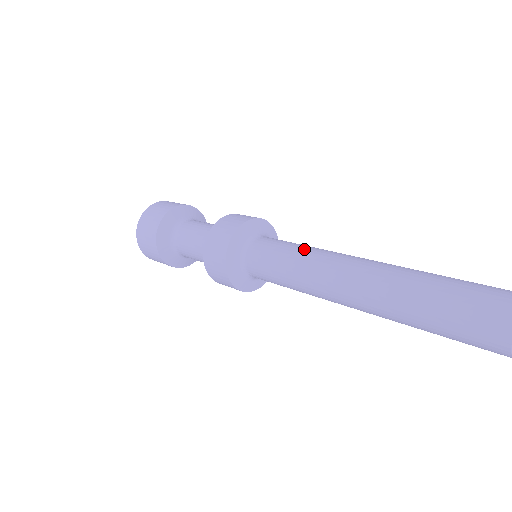
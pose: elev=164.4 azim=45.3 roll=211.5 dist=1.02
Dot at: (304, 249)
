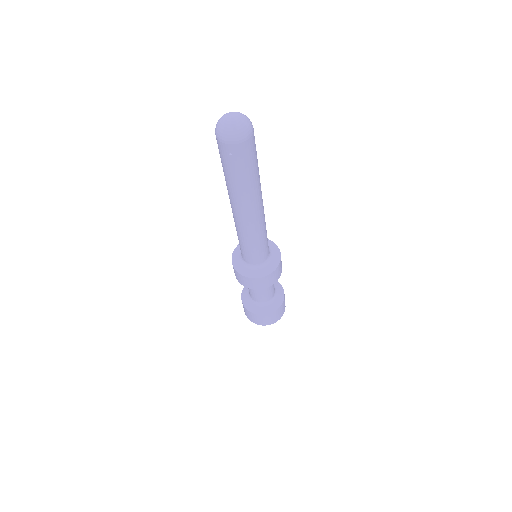
Dot at: occluded
